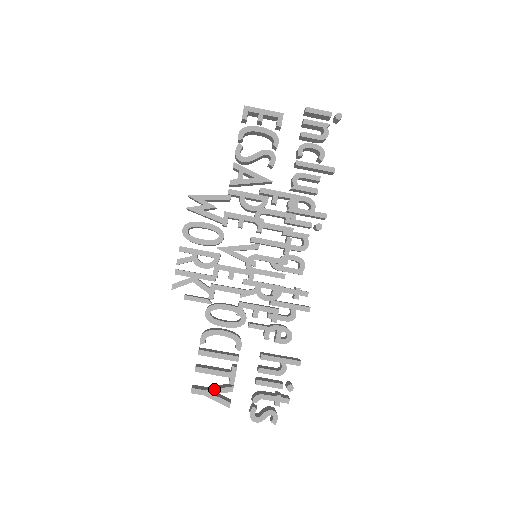
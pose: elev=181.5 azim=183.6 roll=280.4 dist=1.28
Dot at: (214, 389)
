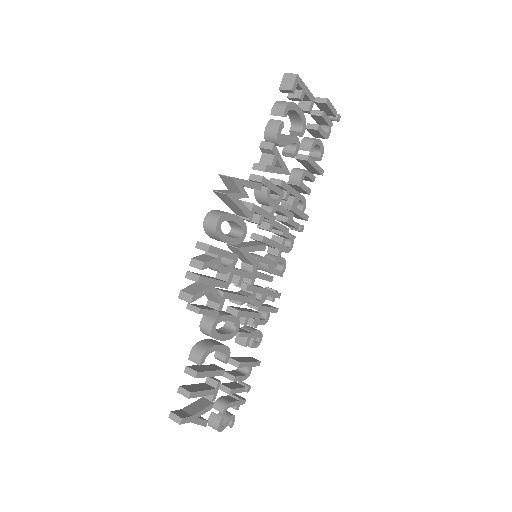
Dot at: (199, 412)
